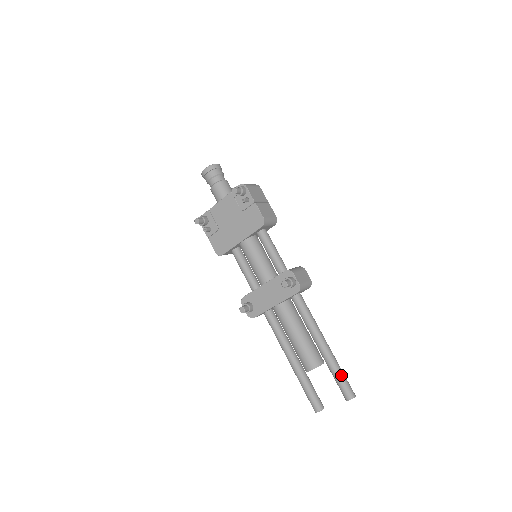
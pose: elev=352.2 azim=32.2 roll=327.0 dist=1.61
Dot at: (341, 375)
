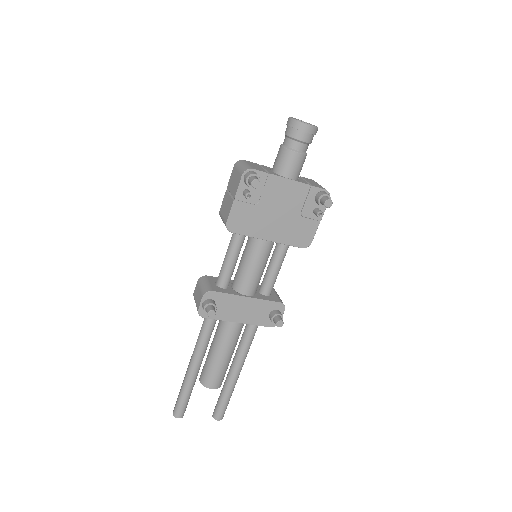
Dot at: occluded
